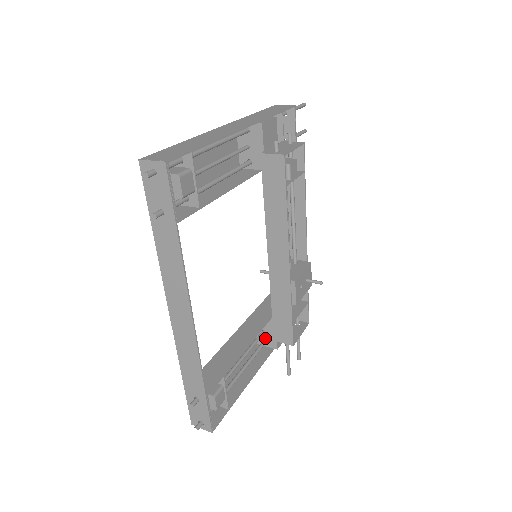
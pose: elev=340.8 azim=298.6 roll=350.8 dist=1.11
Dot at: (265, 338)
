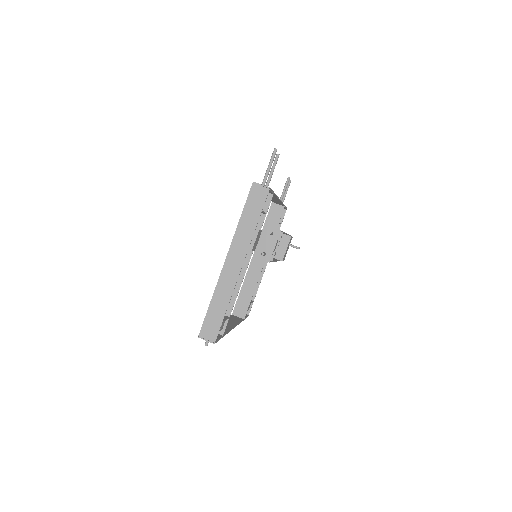
Dot at: occluded
